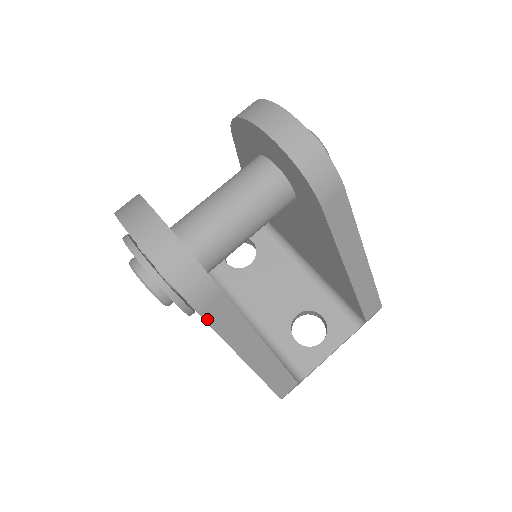
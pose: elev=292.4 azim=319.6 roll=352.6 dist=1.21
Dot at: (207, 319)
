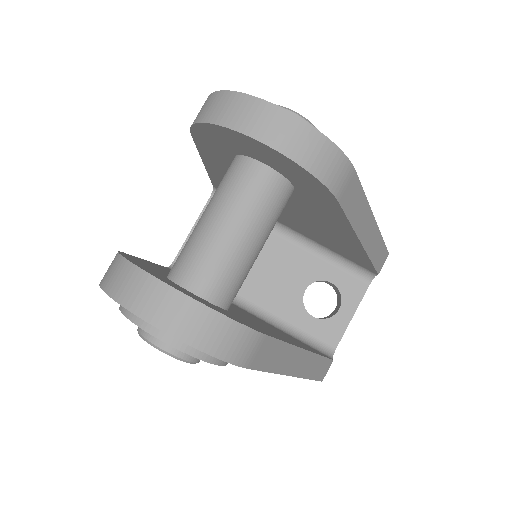
Dot at: (255, 367)
